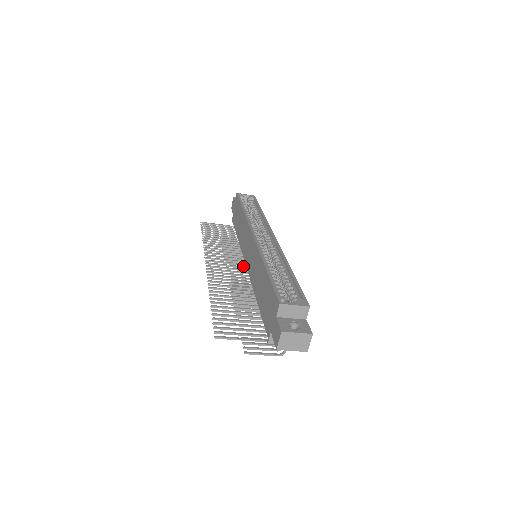
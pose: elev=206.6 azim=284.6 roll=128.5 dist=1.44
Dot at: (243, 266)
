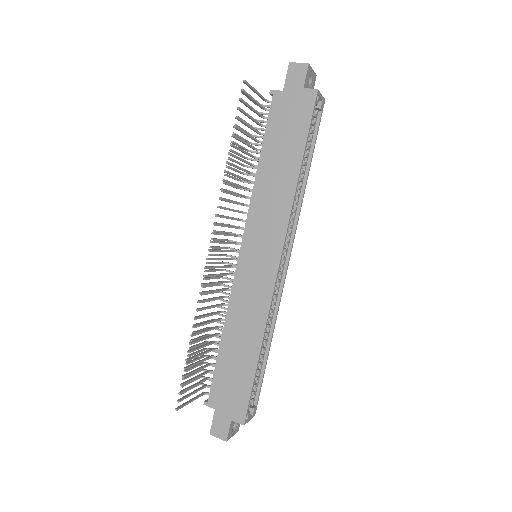
Dot at: (235, 243)
